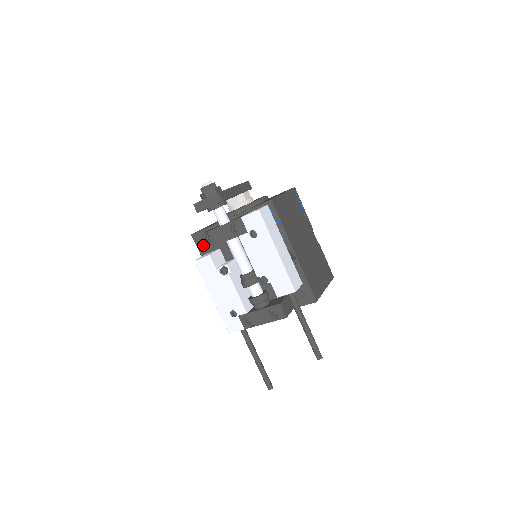
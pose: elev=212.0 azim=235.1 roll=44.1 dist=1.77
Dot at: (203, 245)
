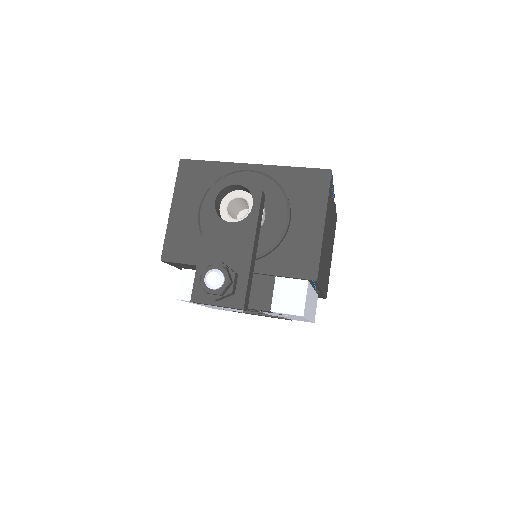
Dot at: (181, 266)
